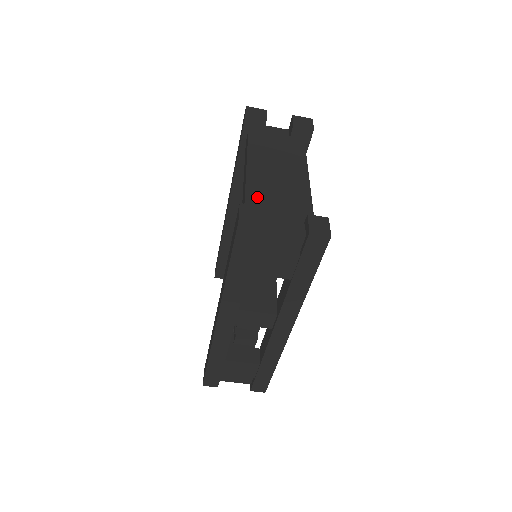
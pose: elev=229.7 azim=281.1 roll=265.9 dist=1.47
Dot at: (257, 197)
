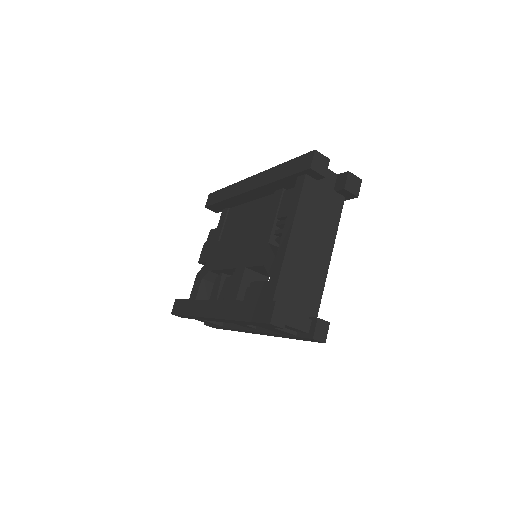
Dot at: (288, 278)
